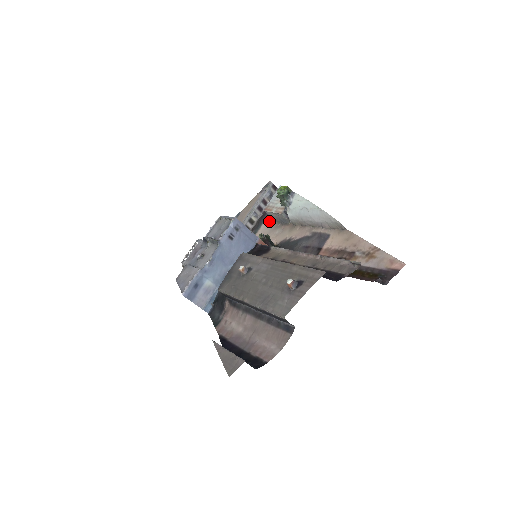
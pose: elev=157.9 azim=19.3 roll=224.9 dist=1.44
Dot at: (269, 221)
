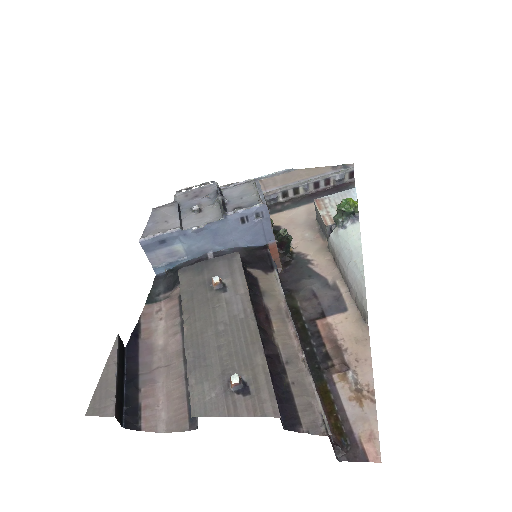
Dot at: (312, 210)
